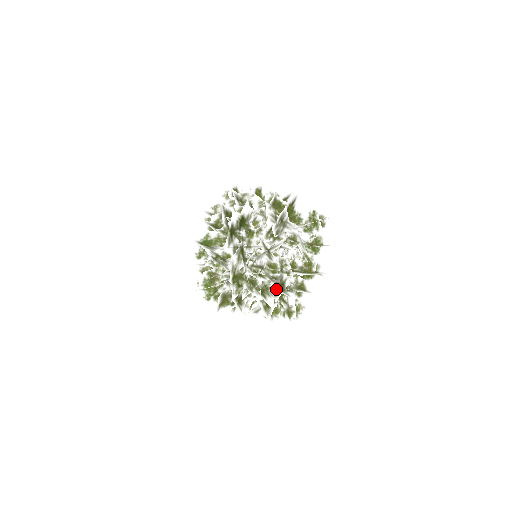
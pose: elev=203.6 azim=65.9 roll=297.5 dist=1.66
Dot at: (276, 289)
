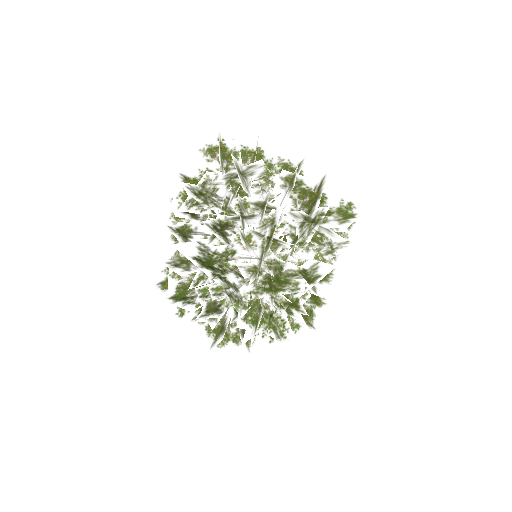
Dot at: (303, 324)
